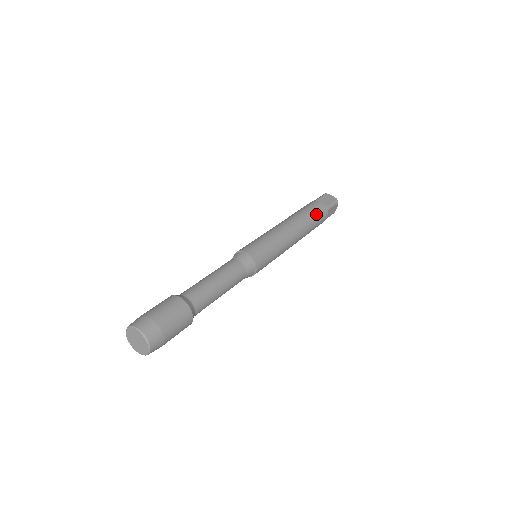
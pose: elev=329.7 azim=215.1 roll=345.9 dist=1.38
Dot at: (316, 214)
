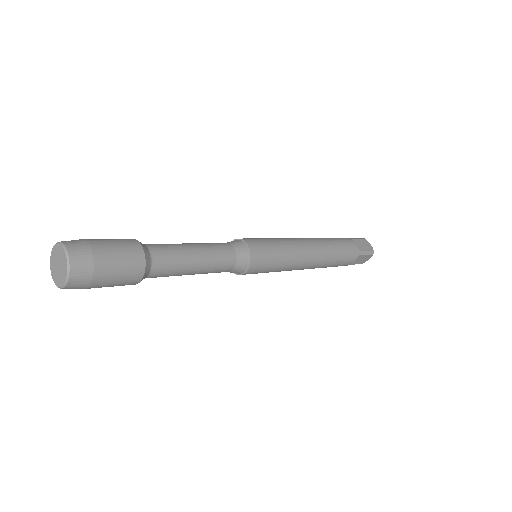
Dot at: (344, 252)
